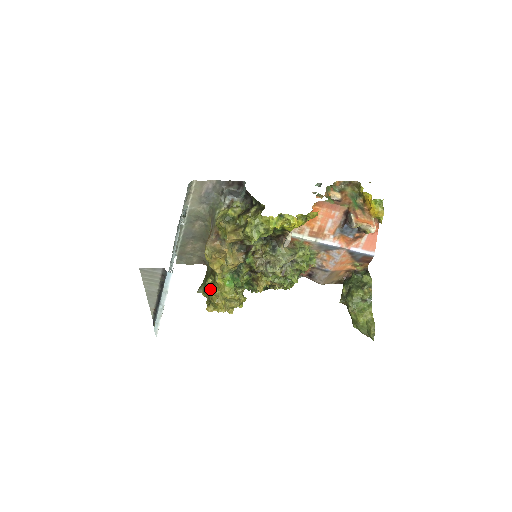
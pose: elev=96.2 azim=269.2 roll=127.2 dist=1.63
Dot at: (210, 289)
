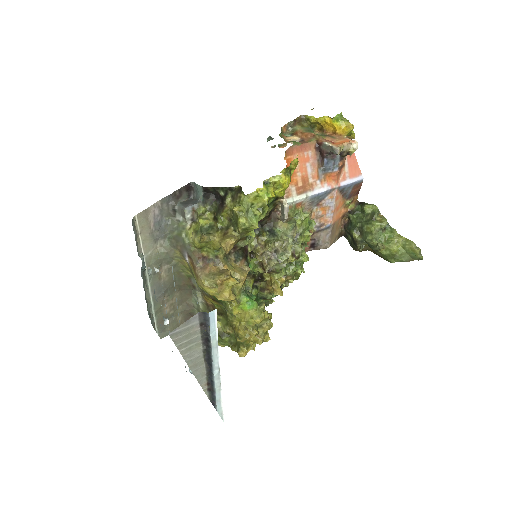
Dot at: (227, 331)
